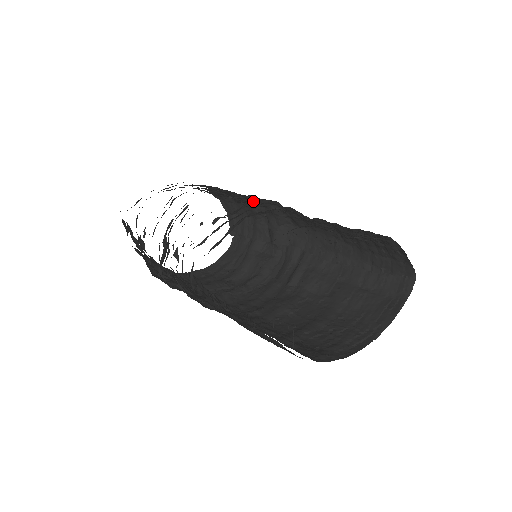
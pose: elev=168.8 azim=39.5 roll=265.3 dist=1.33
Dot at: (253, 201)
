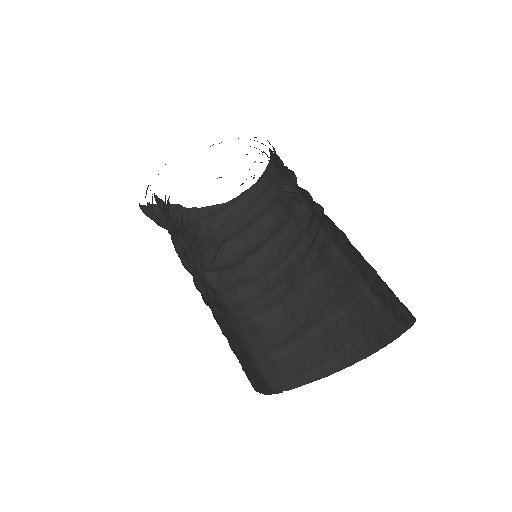
Dot at: occluded
